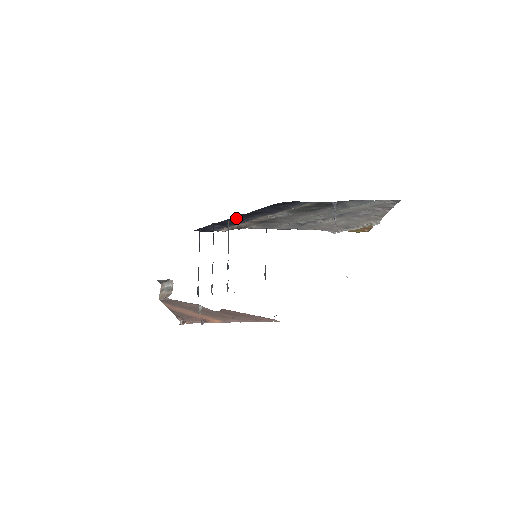
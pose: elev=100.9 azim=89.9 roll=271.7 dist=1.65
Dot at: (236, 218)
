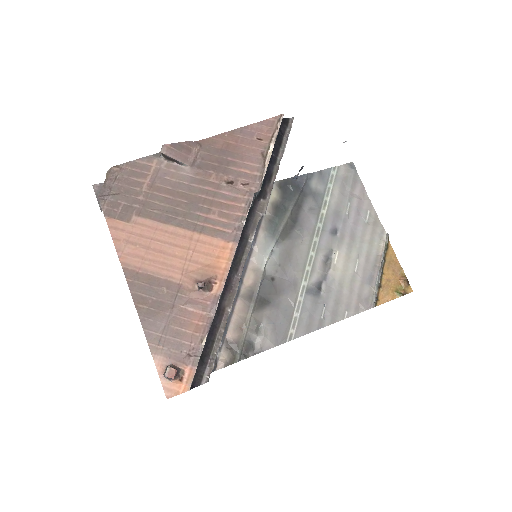
Dot at: occluded
